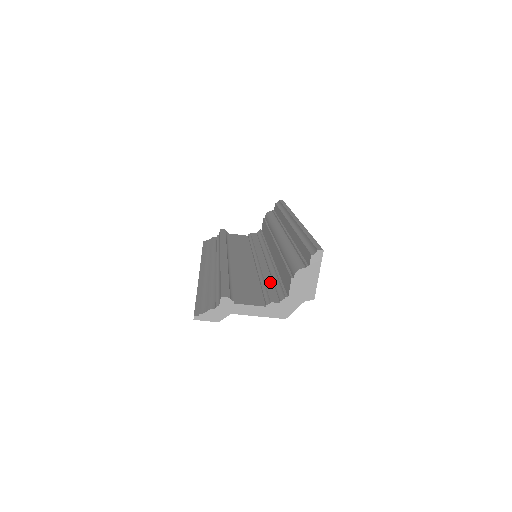
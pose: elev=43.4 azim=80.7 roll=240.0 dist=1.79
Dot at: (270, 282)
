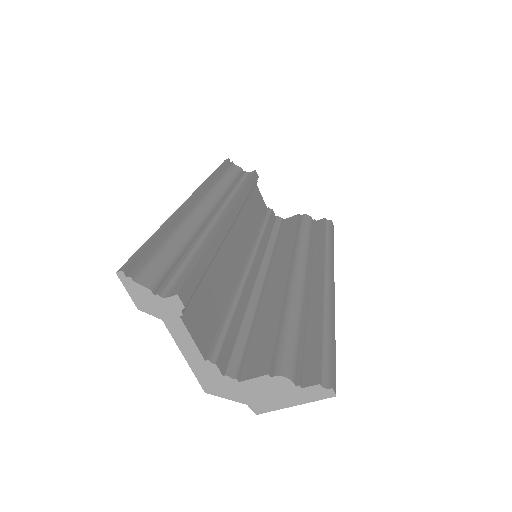
Dot at: (239, 318)
